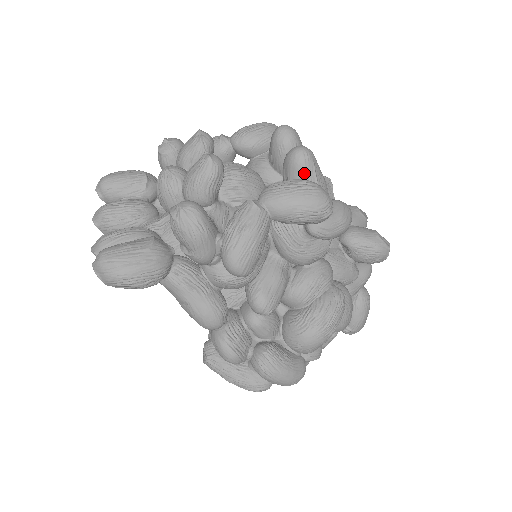
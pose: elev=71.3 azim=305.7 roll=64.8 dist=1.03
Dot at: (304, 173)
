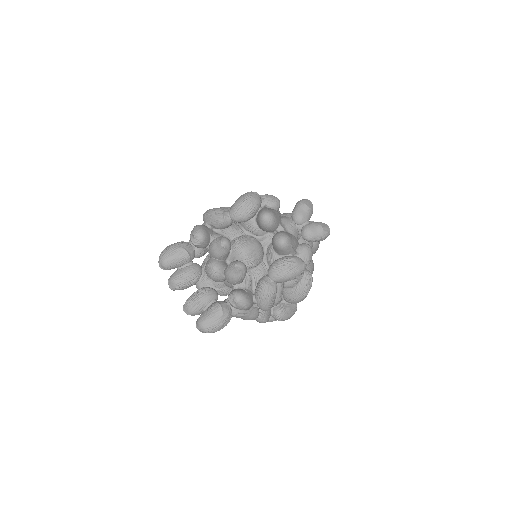
Dot at: (287, 251)
